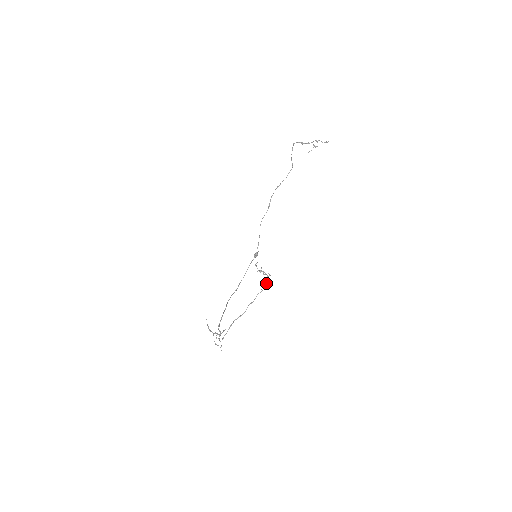
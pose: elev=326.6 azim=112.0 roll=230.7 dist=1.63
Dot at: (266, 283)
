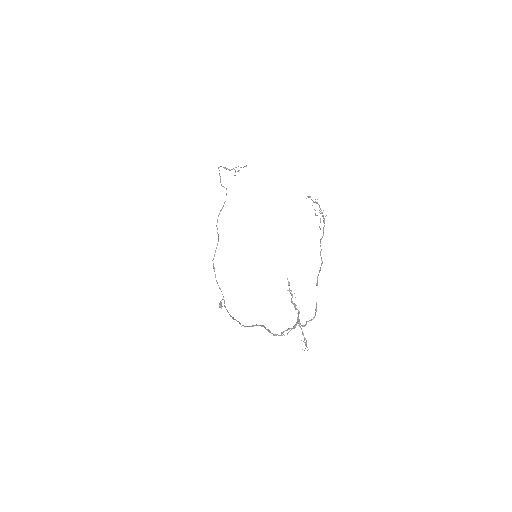
Dot at: (324, 222)
